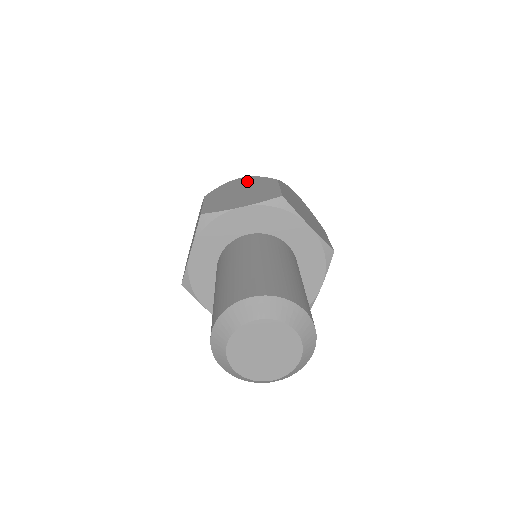
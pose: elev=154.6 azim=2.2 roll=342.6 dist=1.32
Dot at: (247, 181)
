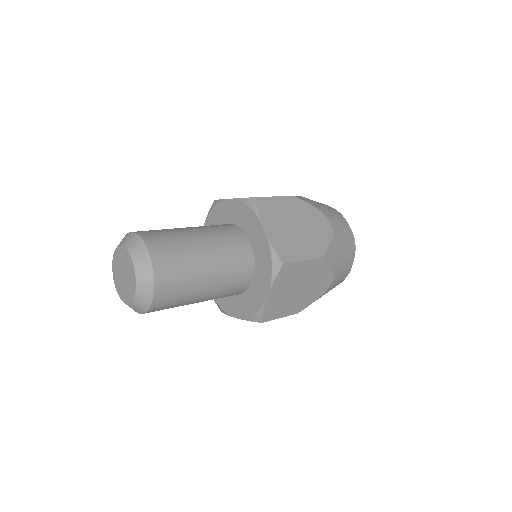
Dot at: occluded
